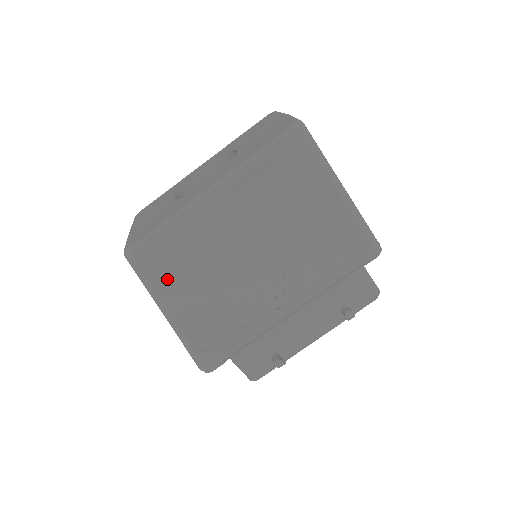
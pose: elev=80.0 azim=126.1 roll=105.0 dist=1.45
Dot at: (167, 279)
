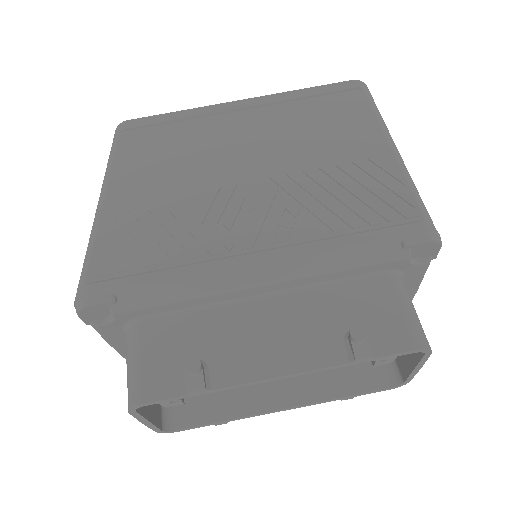
Dot at: (136, 158)
